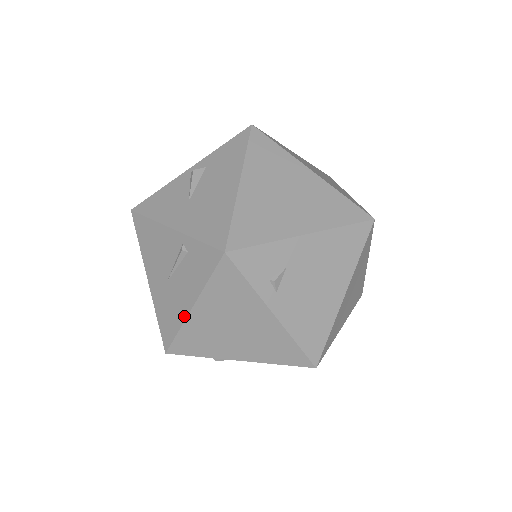
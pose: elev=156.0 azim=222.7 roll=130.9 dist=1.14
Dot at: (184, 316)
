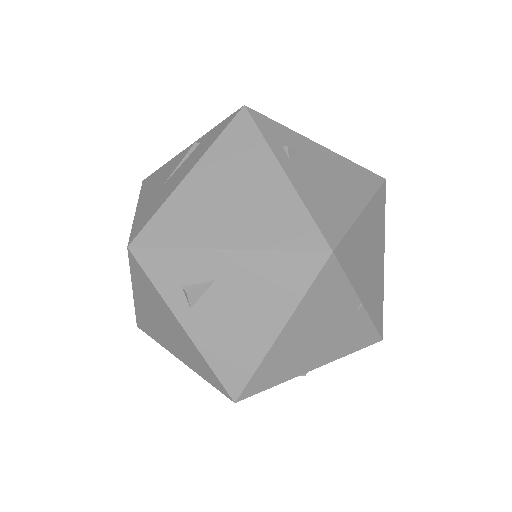
Dot at: (175, 187)
